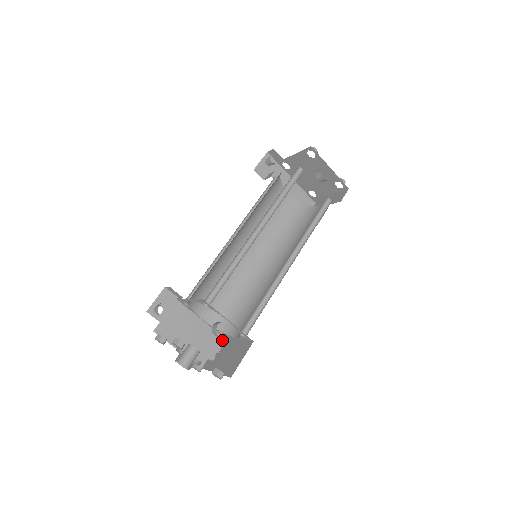
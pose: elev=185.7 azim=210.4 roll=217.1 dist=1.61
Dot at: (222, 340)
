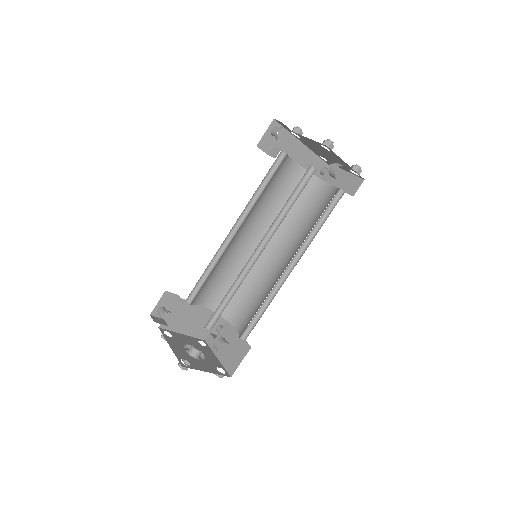
Dot at: occluded
